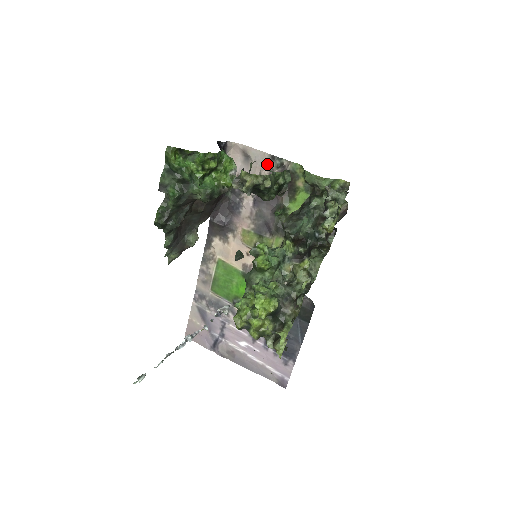
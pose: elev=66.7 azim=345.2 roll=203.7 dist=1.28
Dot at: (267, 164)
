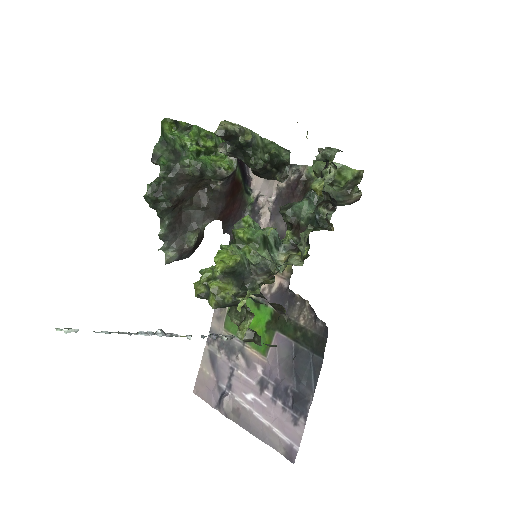
Dot at: occluded
